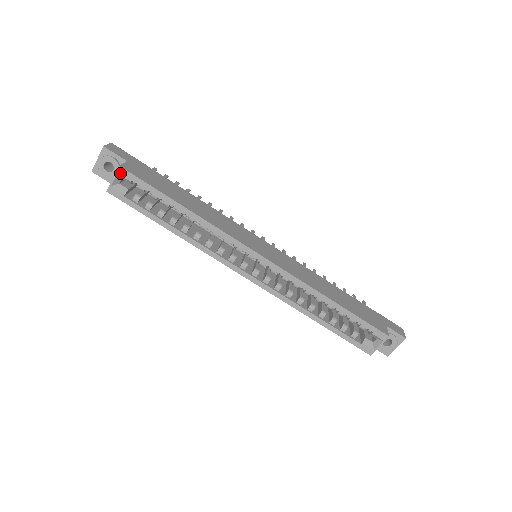
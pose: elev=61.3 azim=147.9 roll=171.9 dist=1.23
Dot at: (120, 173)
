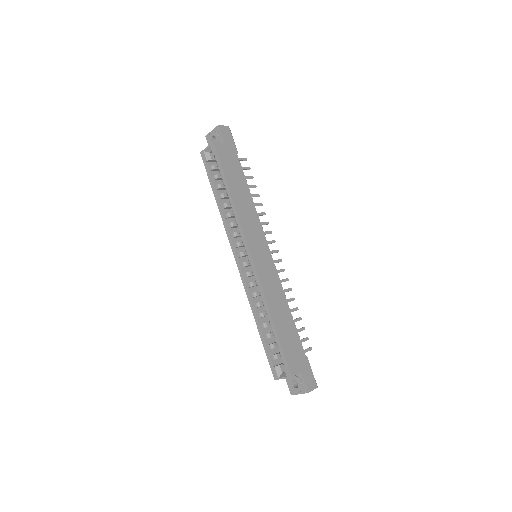
Dot at: (211, 146)
